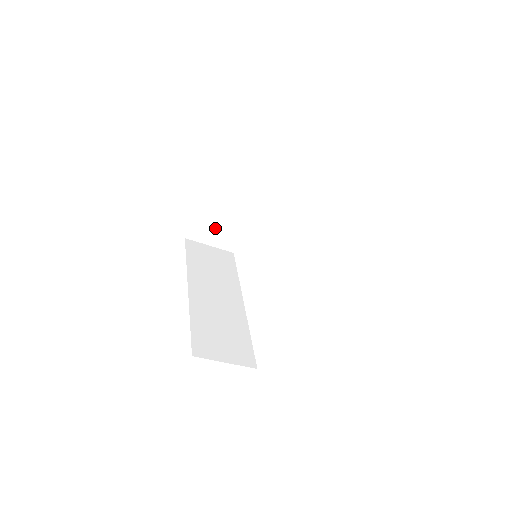
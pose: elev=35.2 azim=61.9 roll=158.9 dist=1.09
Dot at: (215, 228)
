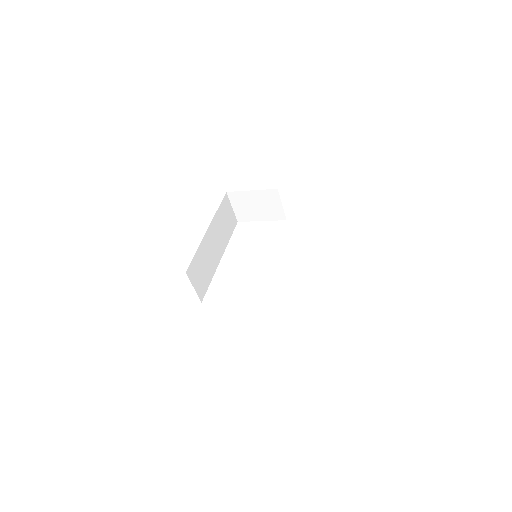
Dot at: (246, 205)
